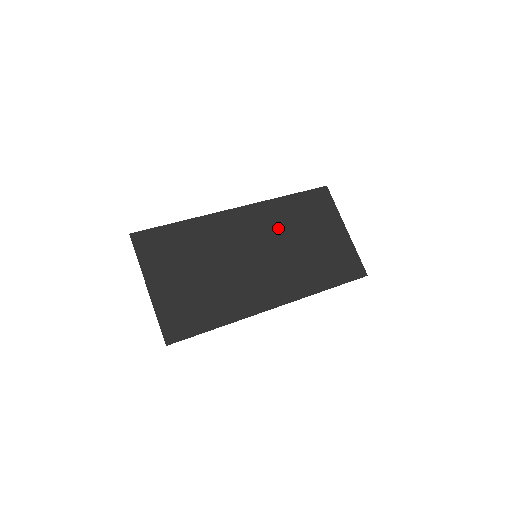
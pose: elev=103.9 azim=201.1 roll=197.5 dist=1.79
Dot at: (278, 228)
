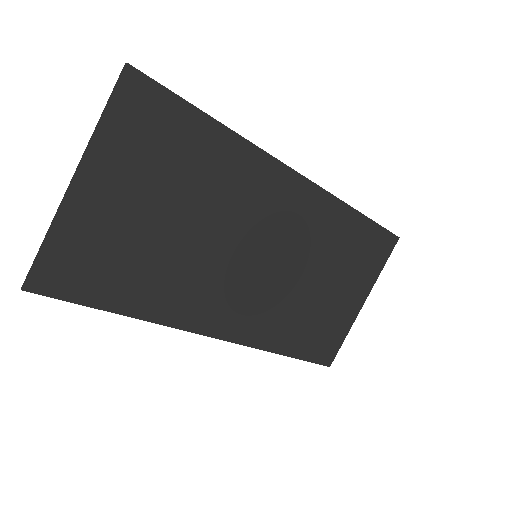
Dot at: (312, 243)
